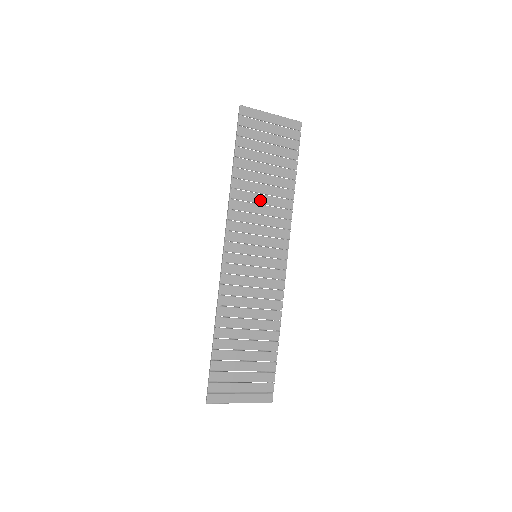
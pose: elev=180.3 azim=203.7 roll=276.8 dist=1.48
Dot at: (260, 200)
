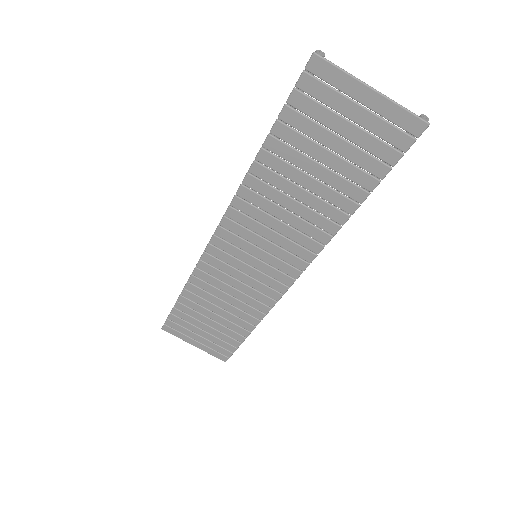
Dot at: (287, 204)
